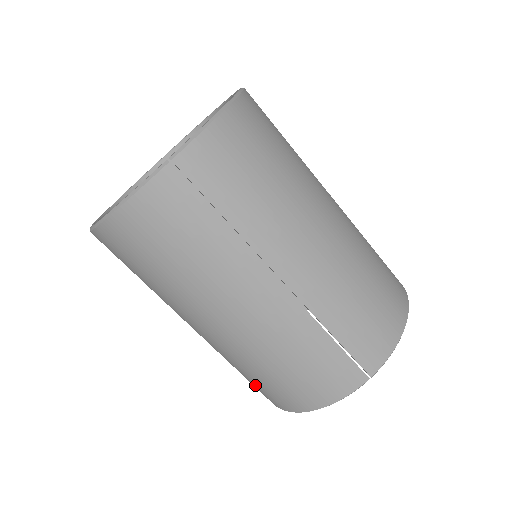
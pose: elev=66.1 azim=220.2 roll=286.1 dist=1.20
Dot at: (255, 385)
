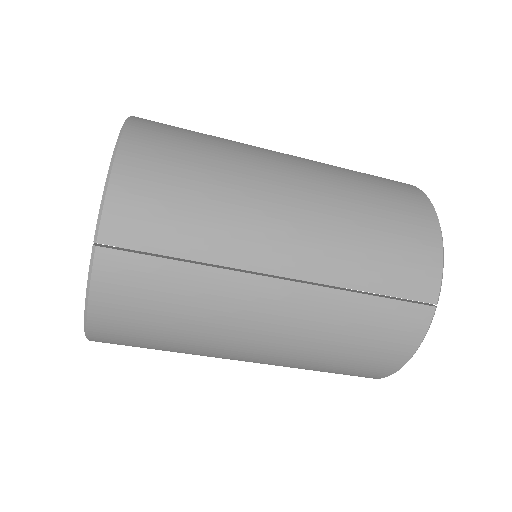
Dot at: occluded
